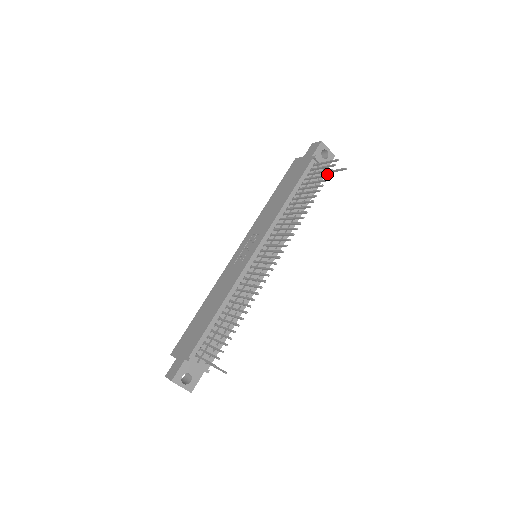
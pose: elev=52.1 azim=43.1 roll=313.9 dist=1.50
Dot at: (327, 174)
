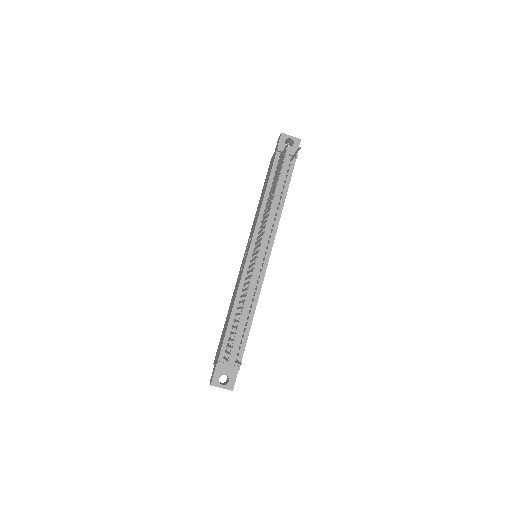
Dot at: (282, 161)
